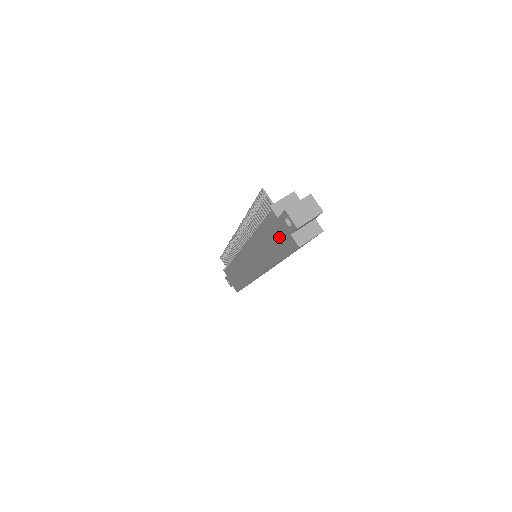
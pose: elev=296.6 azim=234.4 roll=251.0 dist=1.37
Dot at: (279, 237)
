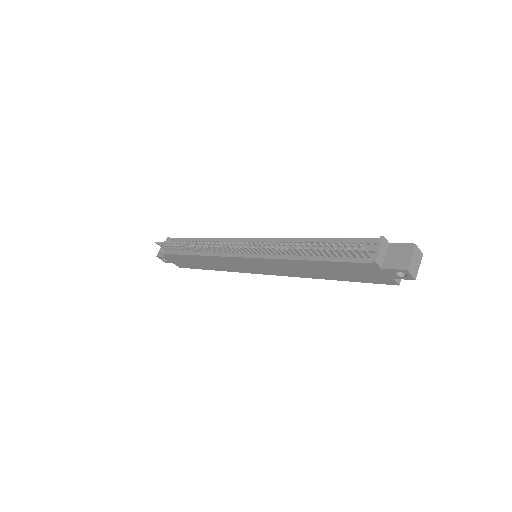
Dot at: (364, 274)
